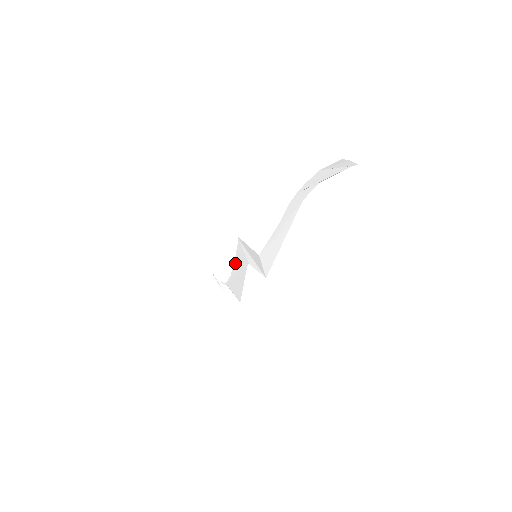
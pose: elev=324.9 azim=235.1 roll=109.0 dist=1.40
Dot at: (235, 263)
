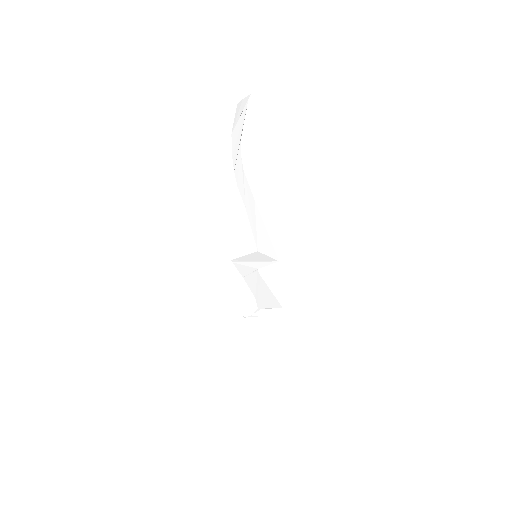
Dot at: (248, 283)
